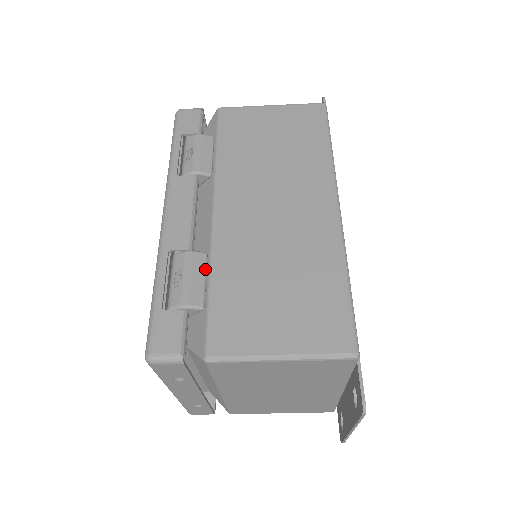
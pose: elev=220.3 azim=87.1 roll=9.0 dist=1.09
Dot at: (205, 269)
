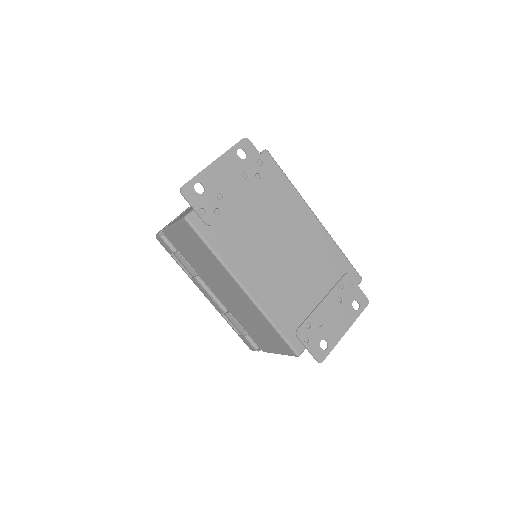
Dot at: (235, 320)
